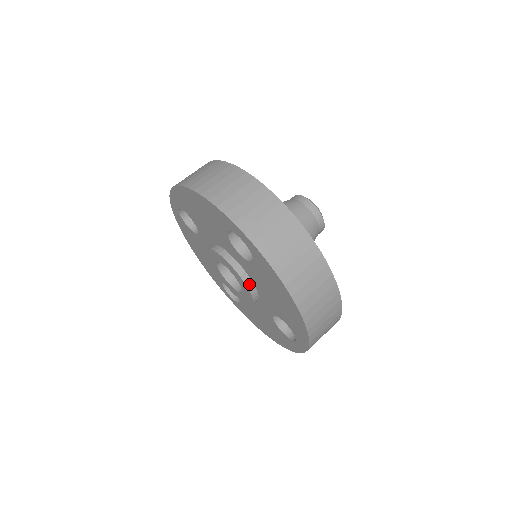
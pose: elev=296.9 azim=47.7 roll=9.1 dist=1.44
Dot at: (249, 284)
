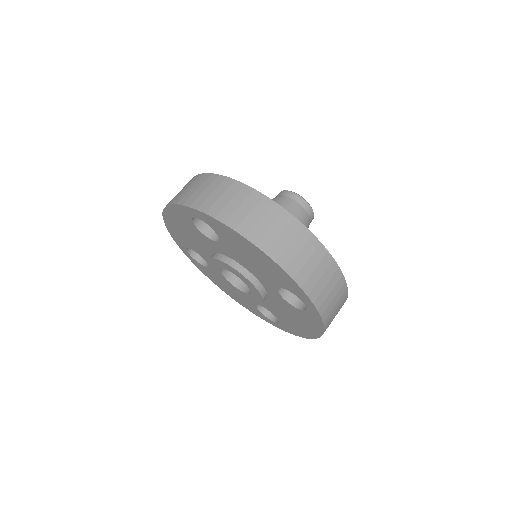
Dot at: occluded
